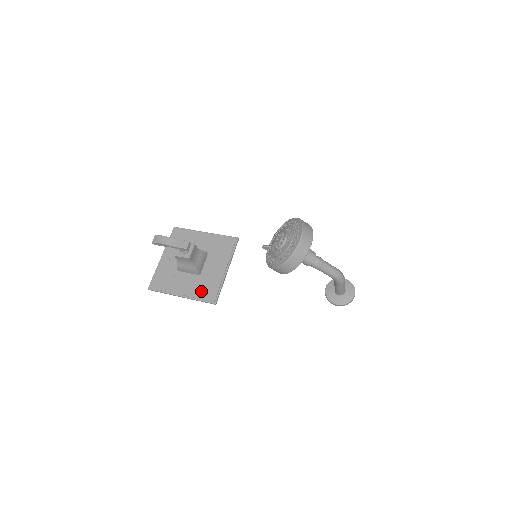
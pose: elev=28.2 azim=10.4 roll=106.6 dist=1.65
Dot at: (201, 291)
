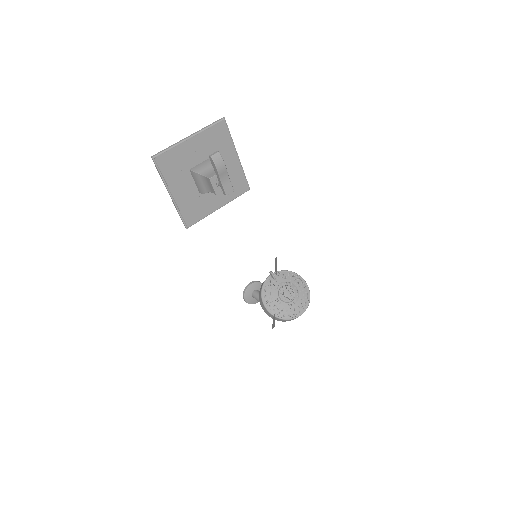
Dot at: (188, 208)
